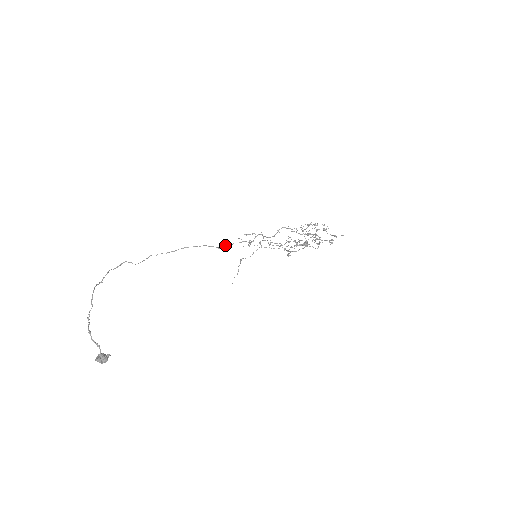
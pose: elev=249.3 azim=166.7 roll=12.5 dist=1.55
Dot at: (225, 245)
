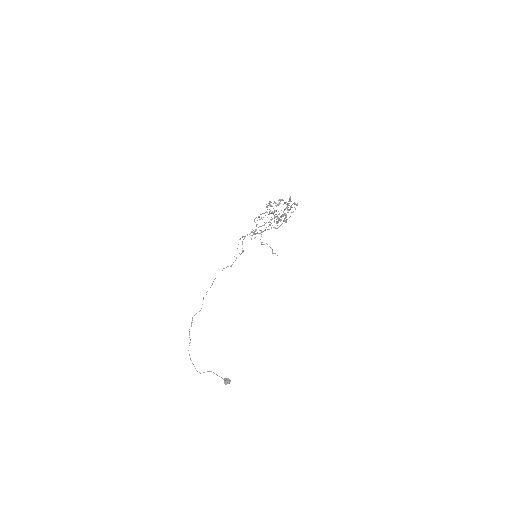
Dot at: (231, 265)
